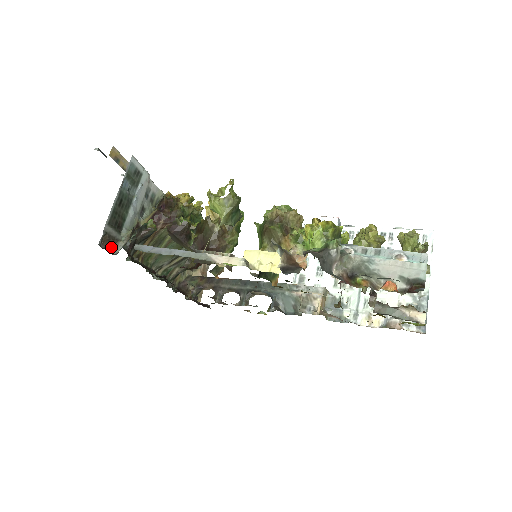
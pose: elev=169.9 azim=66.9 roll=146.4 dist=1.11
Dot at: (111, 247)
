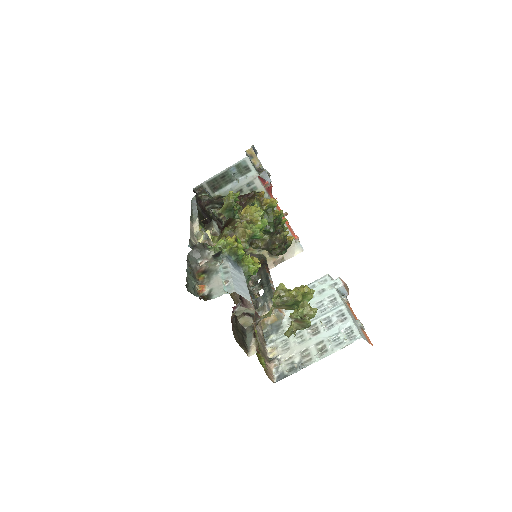
Dot at: (204, 196)
